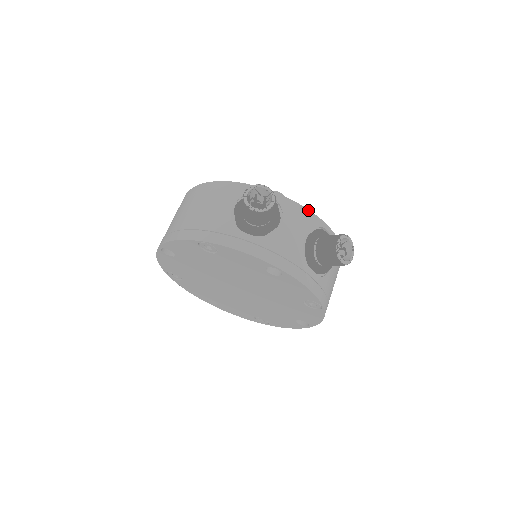
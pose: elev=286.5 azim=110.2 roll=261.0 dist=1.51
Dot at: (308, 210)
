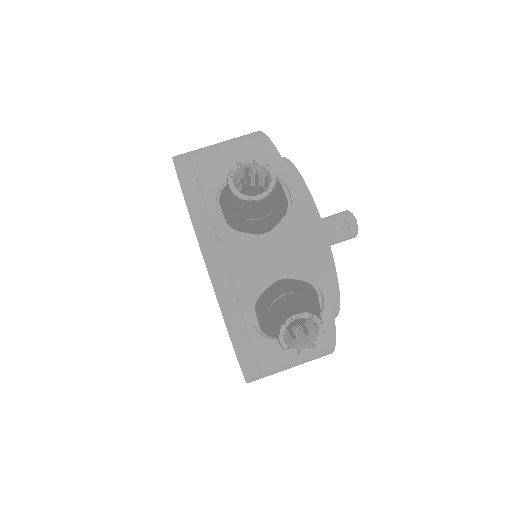
Dot at: (318, 252)
